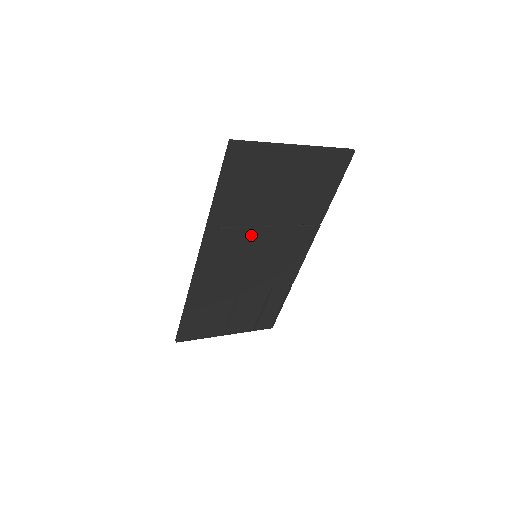
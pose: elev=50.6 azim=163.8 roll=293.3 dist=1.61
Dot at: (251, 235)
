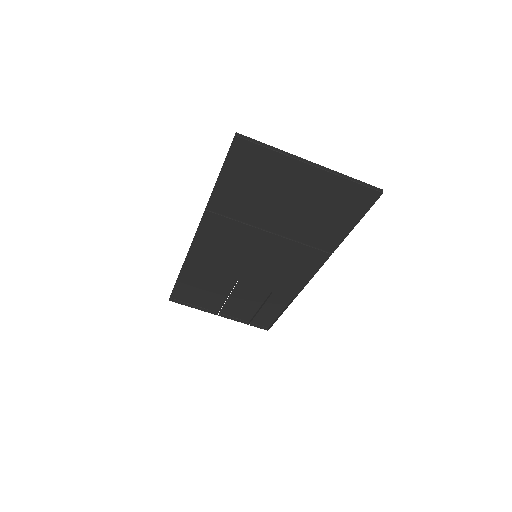
Dot at: (251, 234)
